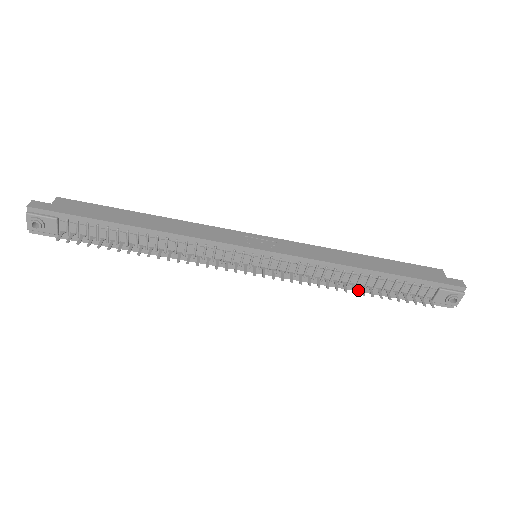
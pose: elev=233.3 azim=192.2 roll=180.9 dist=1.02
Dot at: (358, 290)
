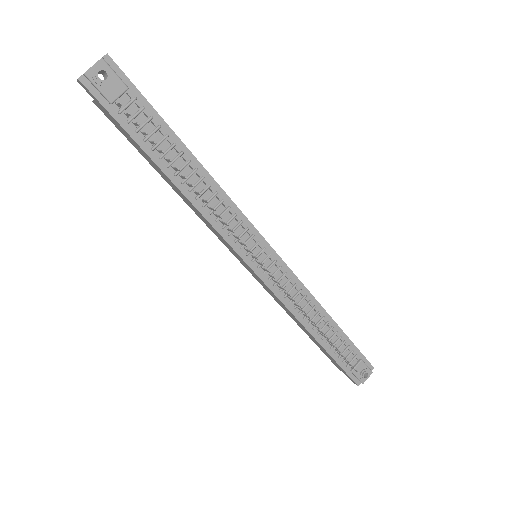
Dot at: (312, 333)
